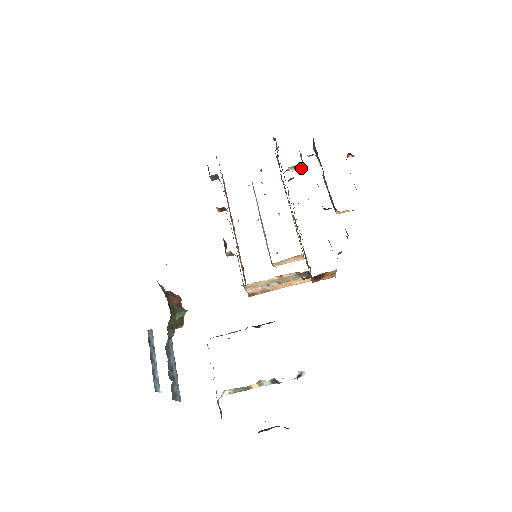
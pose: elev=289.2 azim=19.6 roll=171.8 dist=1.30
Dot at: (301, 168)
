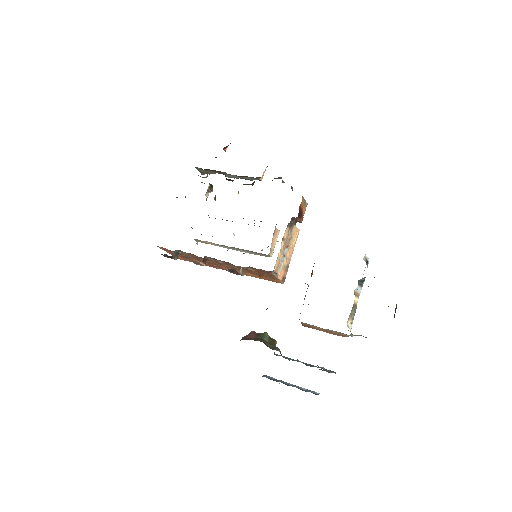
Dot at: (212, 187)
